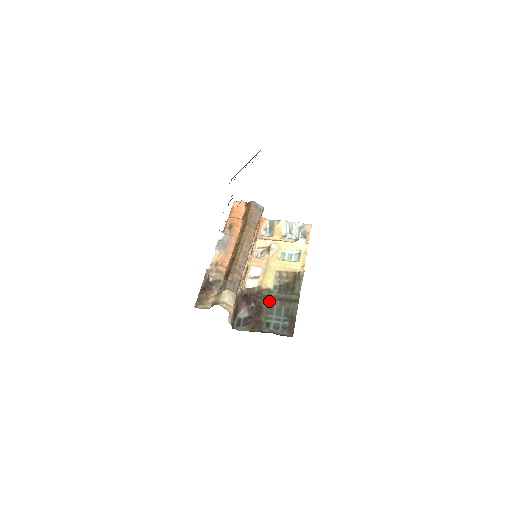
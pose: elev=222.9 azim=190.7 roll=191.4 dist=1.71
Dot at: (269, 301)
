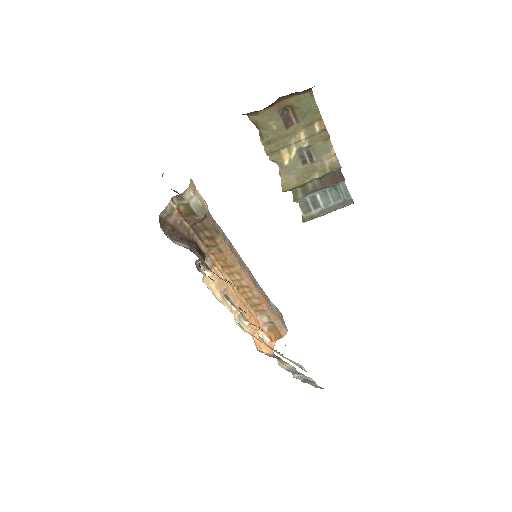
Dot at: occluded
